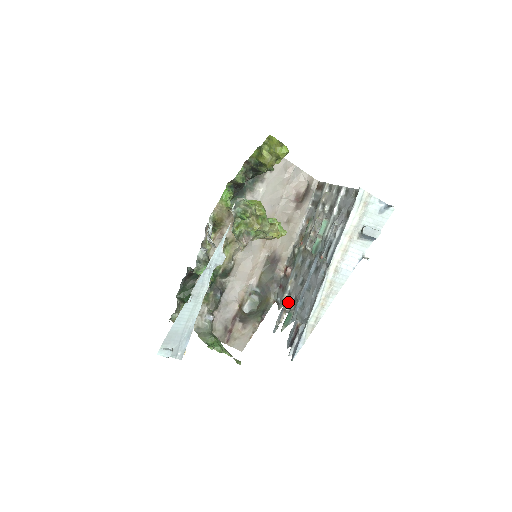
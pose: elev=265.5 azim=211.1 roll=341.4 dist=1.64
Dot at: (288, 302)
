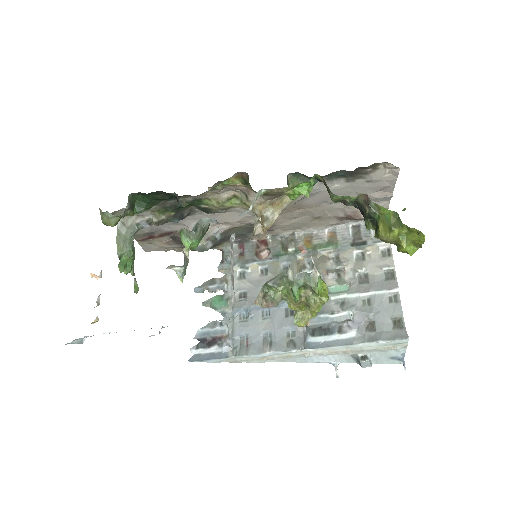
Dot at: (234, 284)
